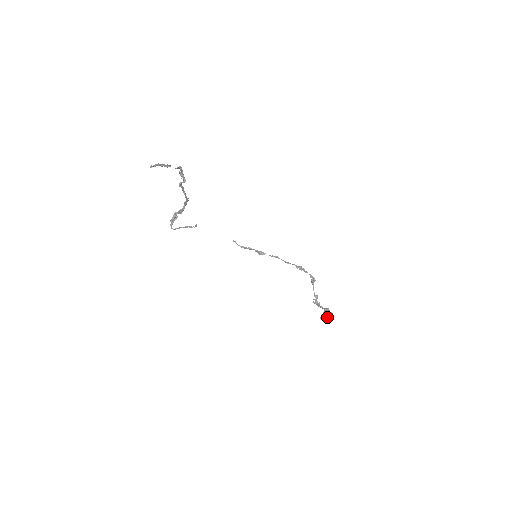
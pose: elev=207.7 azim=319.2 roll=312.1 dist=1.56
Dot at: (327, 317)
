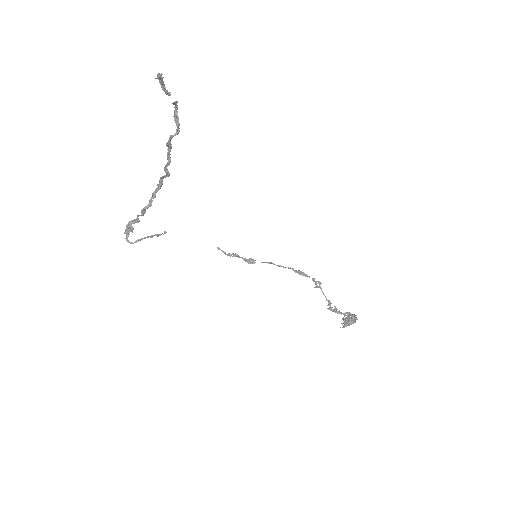
Dot at: (351, 322)
